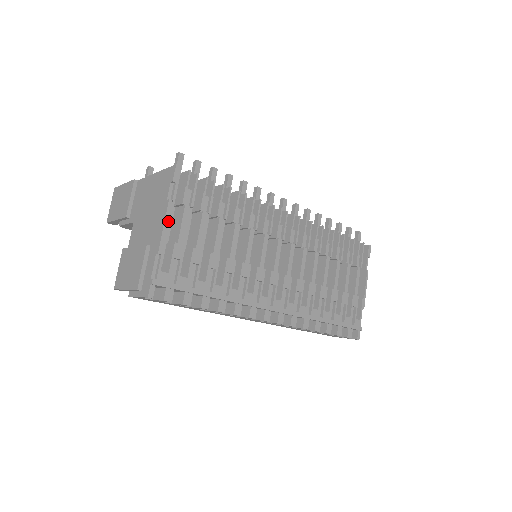
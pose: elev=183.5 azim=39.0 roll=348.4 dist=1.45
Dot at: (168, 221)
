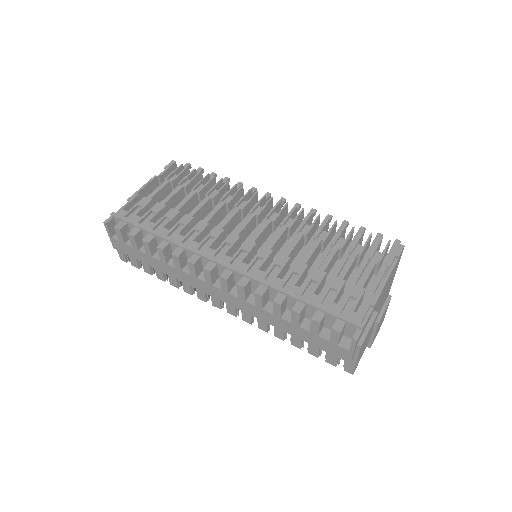
Dot at: occluded
